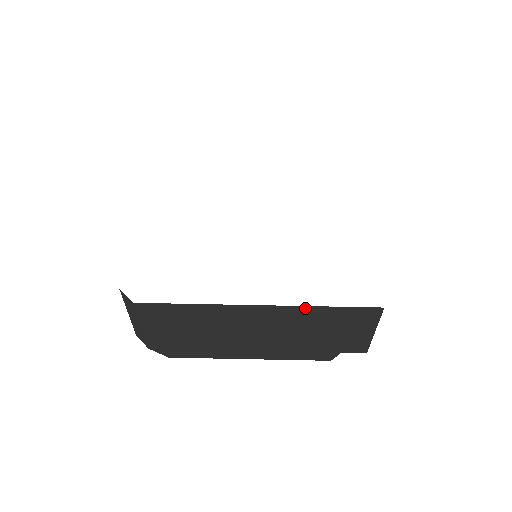
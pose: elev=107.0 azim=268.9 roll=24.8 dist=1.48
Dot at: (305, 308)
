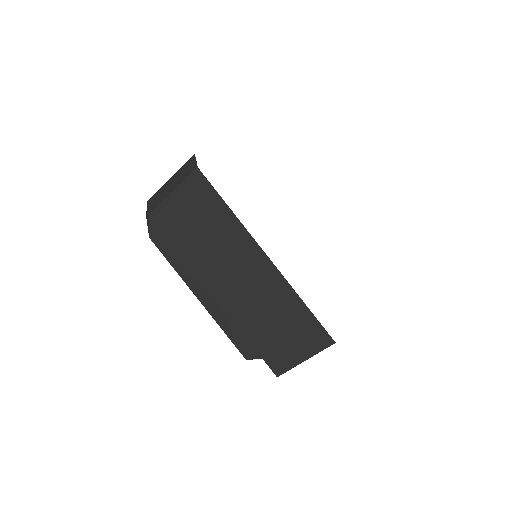
Dot at: (290, 290)
